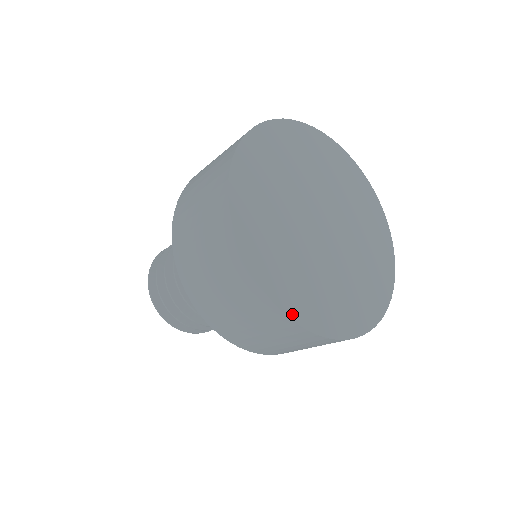
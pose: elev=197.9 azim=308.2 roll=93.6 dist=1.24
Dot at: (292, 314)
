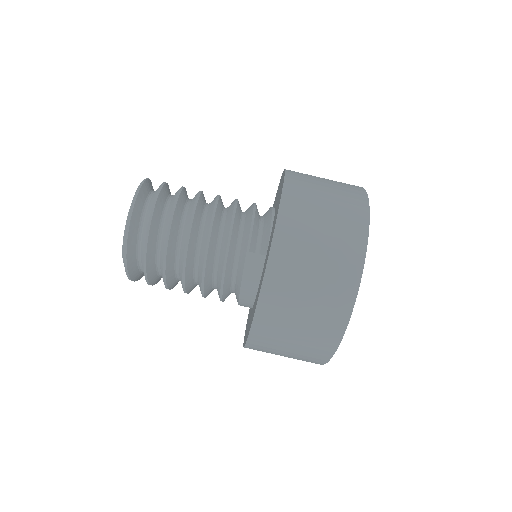
Dot at: occluded
